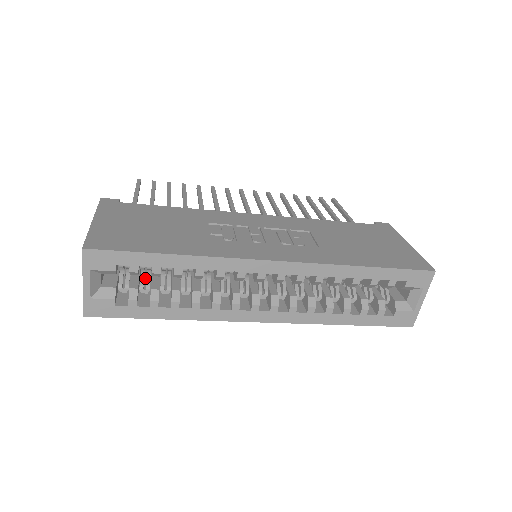
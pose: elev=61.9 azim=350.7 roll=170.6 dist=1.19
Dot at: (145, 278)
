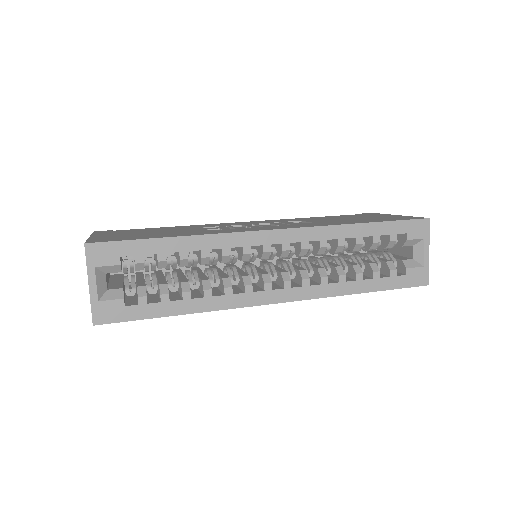
Dot at: occluded
